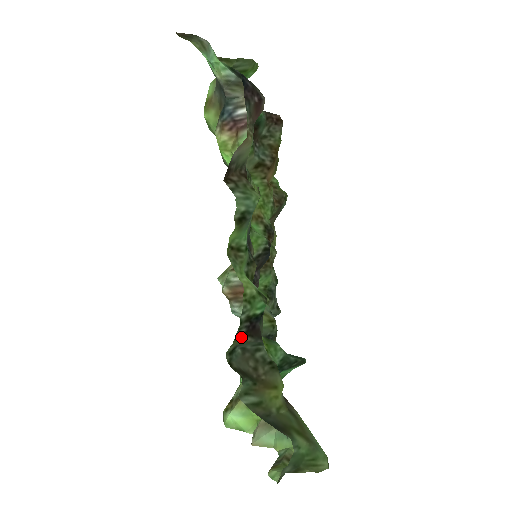
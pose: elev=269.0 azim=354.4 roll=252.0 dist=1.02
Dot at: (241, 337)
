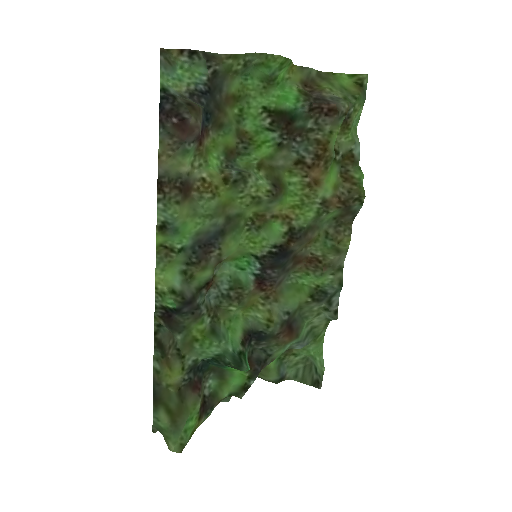
Dot at: (159, 318)
